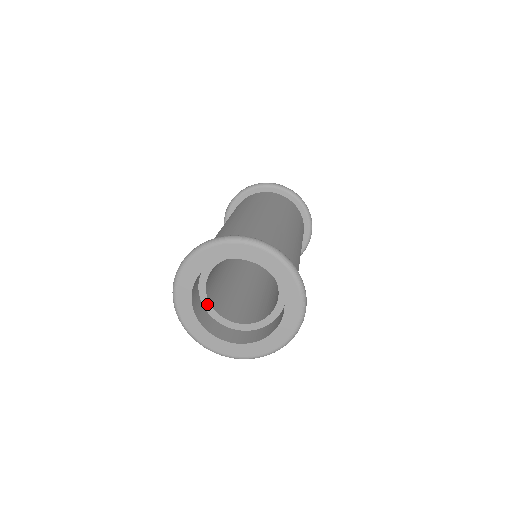
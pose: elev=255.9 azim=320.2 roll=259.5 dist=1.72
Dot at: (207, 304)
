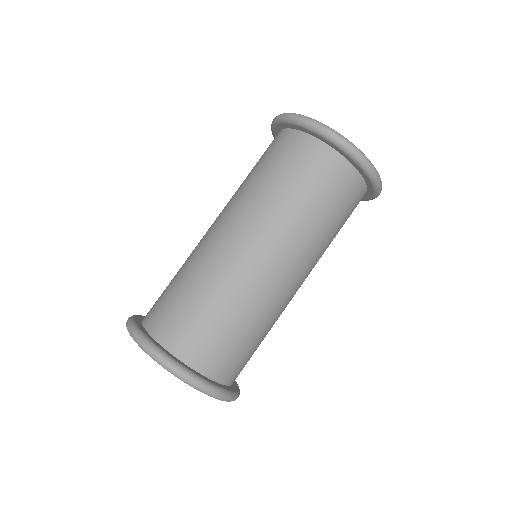
Dot at: occluded
